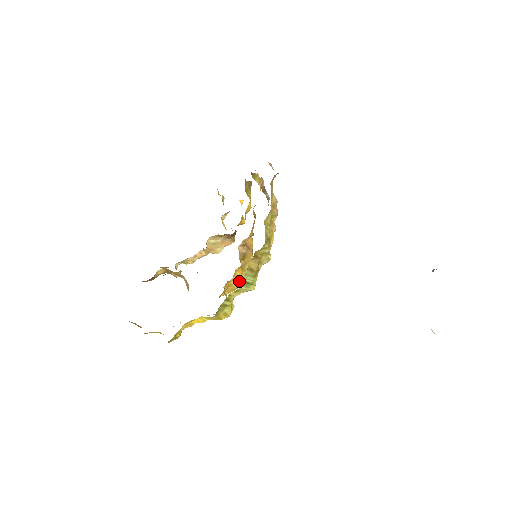
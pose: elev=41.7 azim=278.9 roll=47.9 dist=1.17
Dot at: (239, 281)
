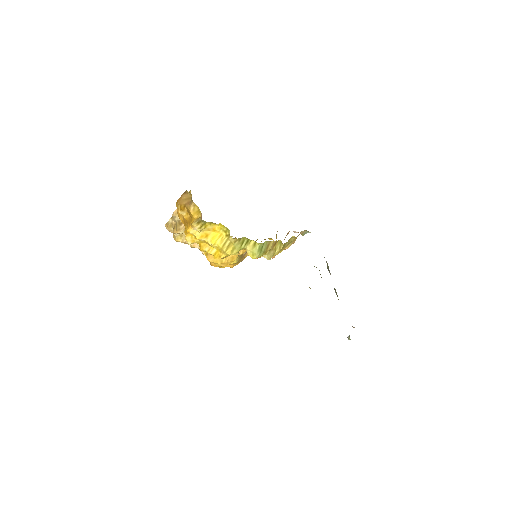
Dot at: (231, 259)
